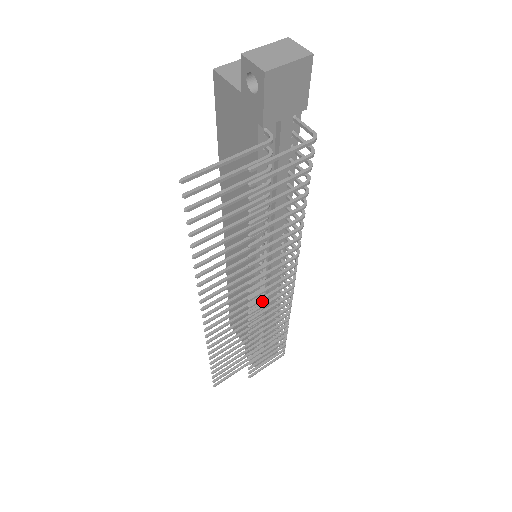
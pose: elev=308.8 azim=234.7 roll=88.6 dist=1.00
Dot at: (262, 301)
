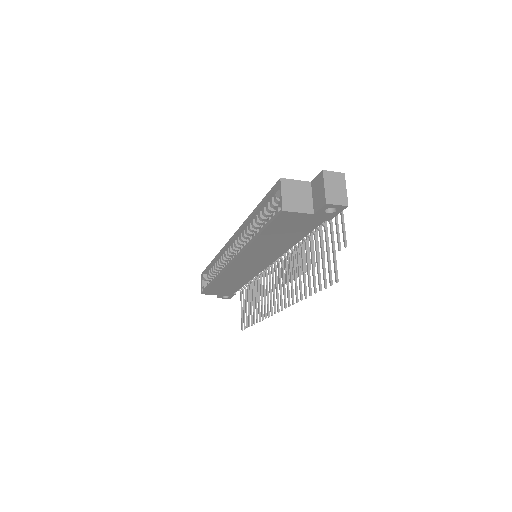
Dot at: (266, 272)
